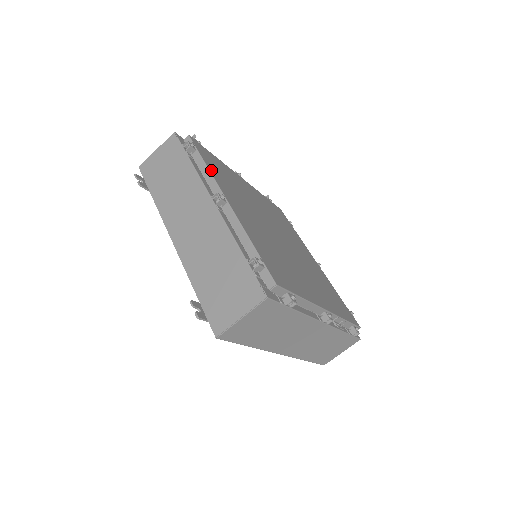
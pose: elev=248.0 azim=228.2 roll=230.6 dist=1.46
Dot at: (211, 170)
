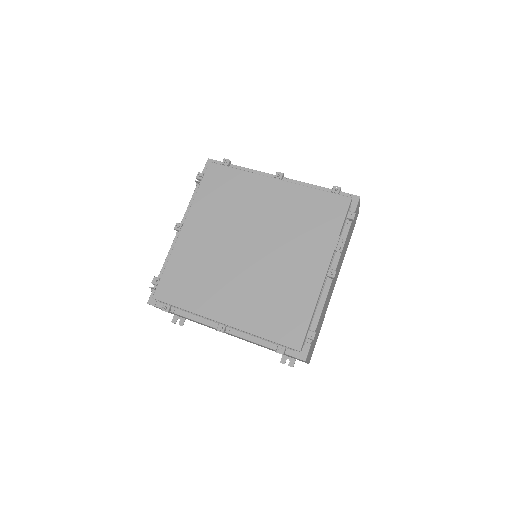
Dot at: (191, 308)
